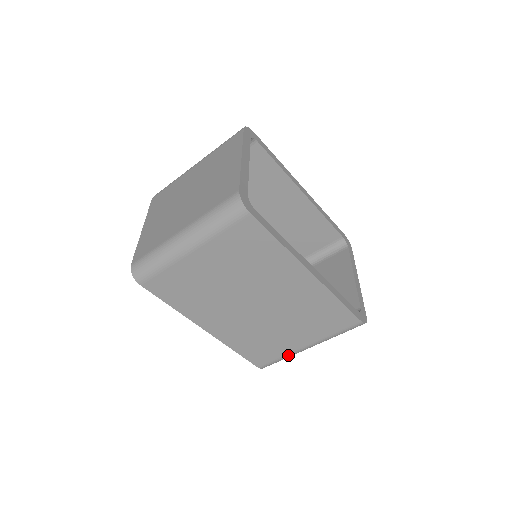
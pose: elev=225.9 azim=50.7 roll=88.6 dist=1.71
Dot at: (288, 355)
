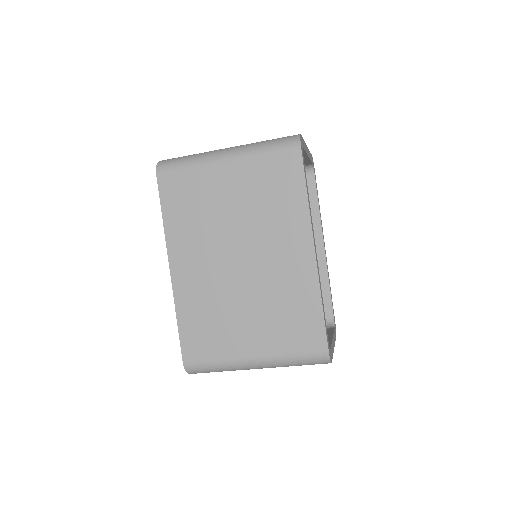
Dot at: (226, 361)
